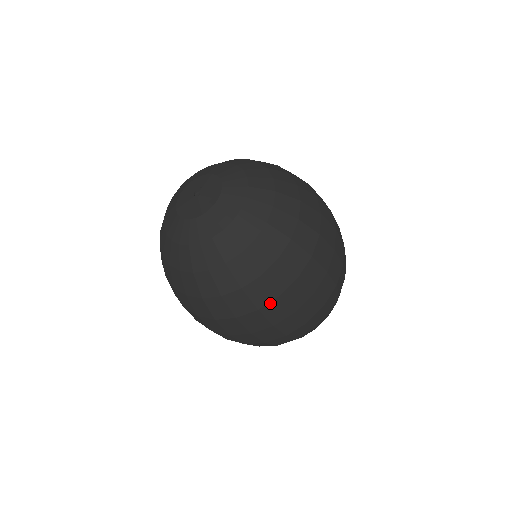
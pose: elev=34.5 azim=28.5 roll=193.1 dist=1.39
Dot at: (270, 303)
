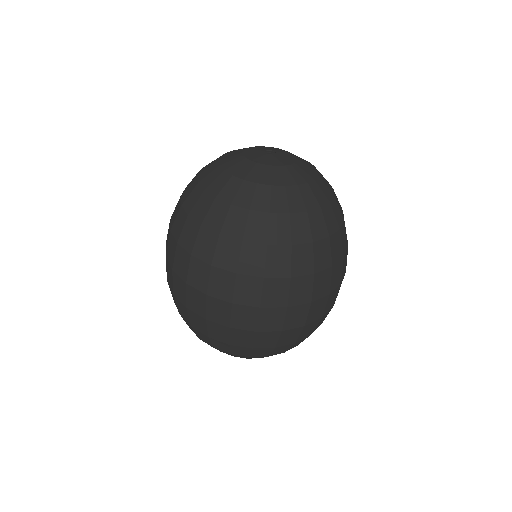
Dot at: (346, 252)
